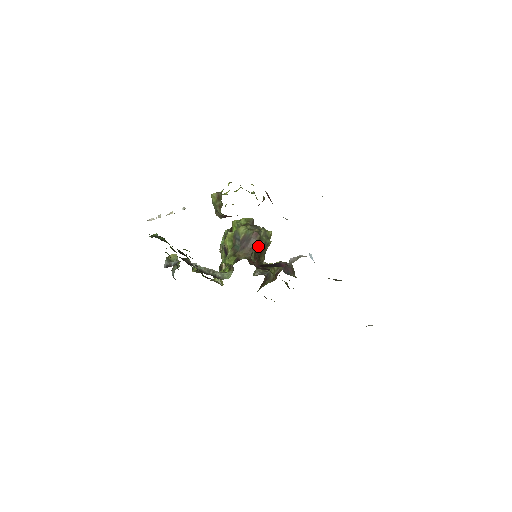
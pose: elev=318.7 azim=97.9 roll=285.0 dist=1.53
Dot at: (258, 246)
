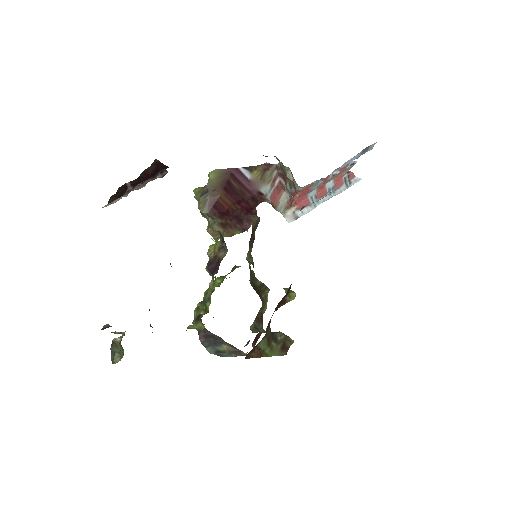
Dot at: (254, 281)
